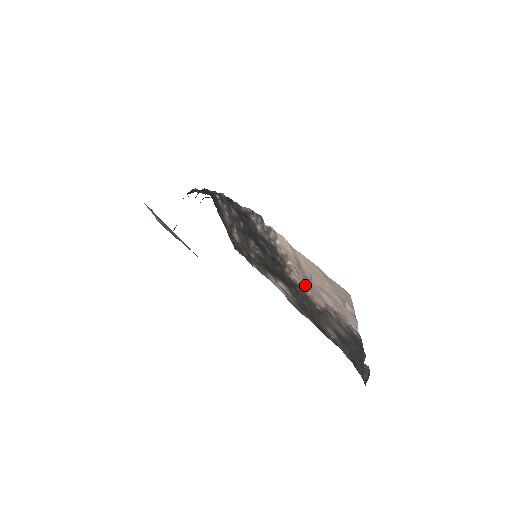
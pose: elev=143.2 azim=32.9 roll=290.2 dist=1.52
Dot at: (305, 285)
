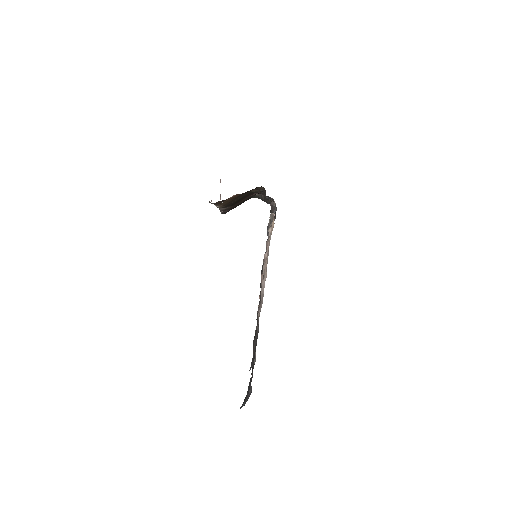
Dot at: occluded
